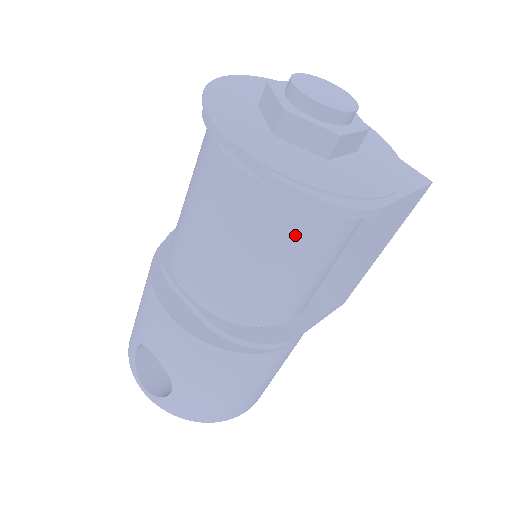
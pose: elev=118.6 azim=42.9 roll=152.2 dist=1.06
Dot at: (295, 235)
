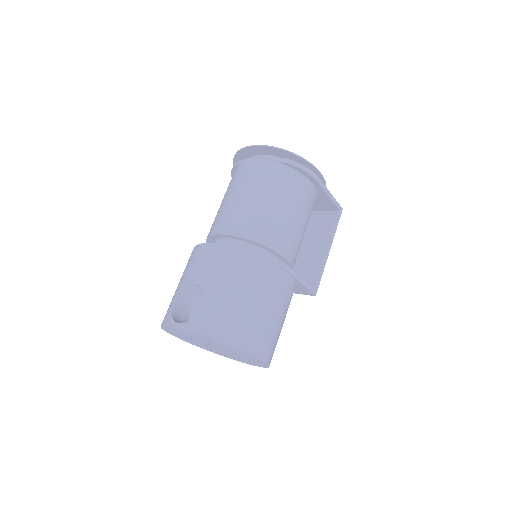
Dot at: (281, 181)
